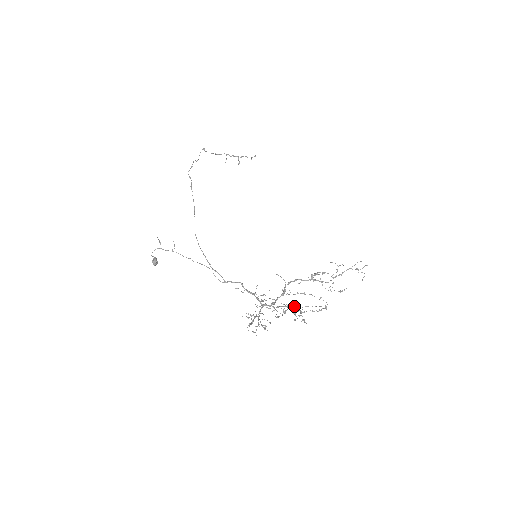
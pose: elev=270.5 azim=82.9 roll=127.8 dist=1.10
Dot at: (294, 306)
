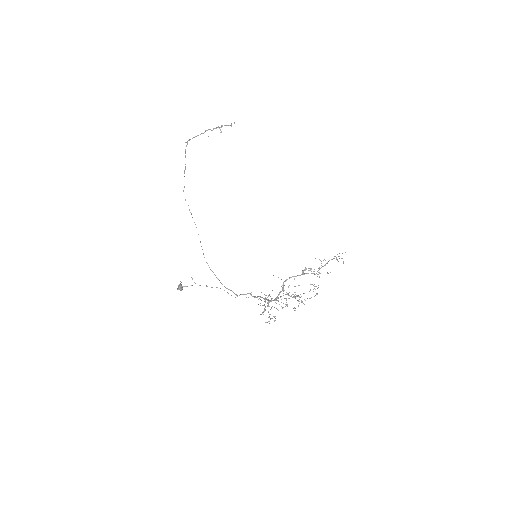
Dot at: (293, 297)
